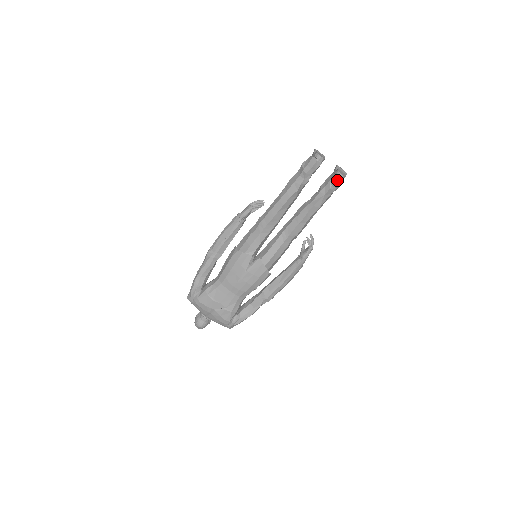
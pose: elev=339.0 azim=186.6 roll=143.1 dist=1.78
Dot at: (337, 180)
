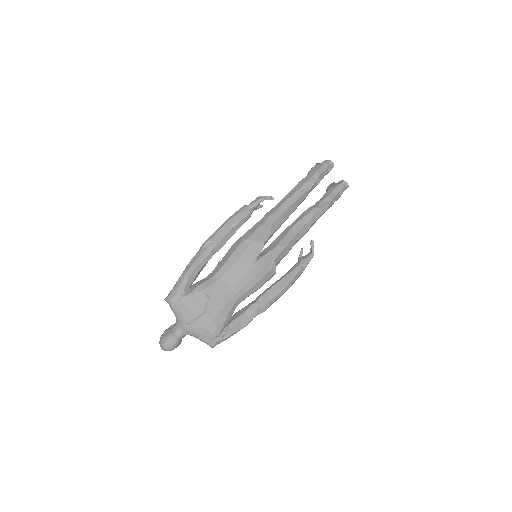
Dot at: (343, 187)
